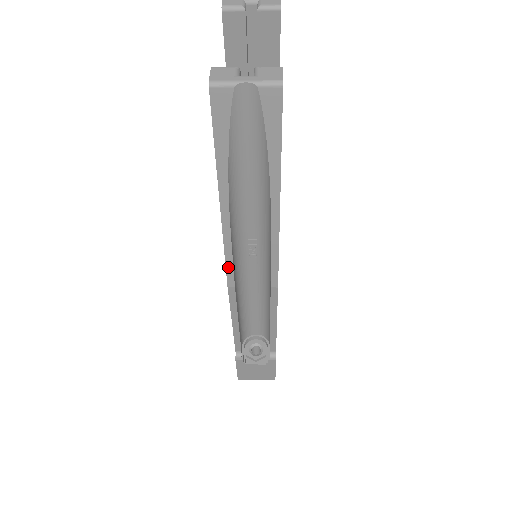
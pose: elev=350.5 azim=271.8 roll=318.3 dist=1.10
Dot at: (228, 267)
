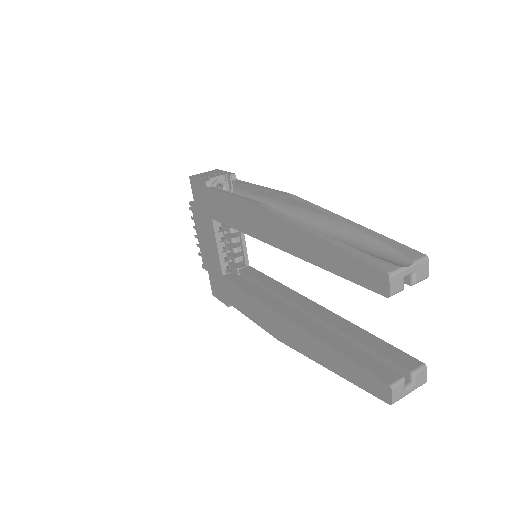
Dot at: (291, 346)
